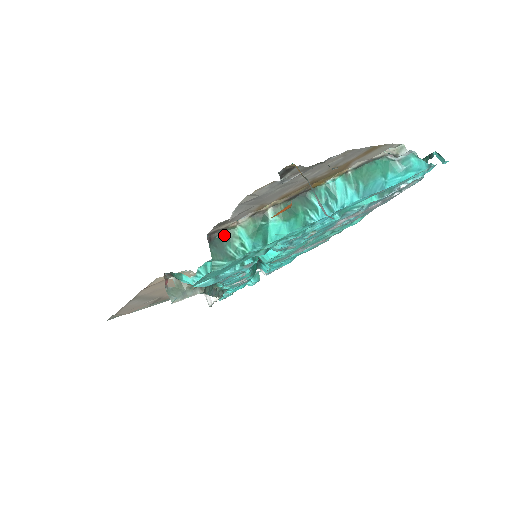
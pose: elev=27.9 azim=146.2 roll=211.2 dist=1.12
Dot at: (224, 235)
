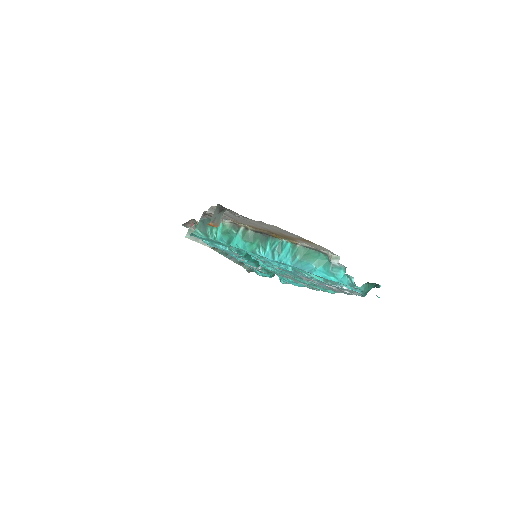
Dot at: occluded
